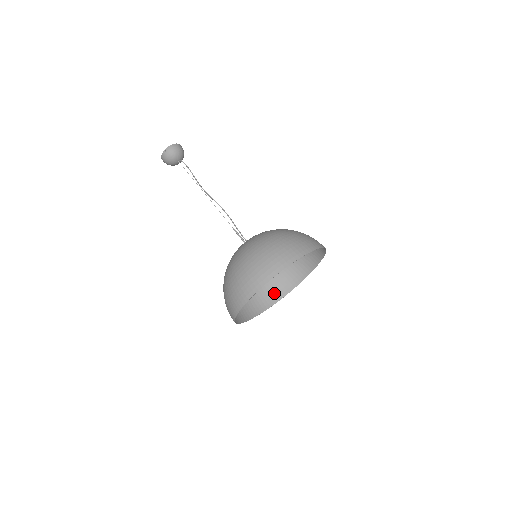
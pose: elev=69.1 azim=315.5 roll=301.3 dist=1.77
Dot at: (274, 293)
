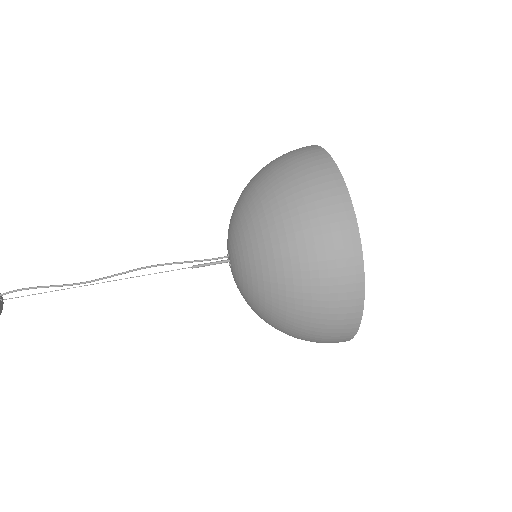
Dot at: occluded
